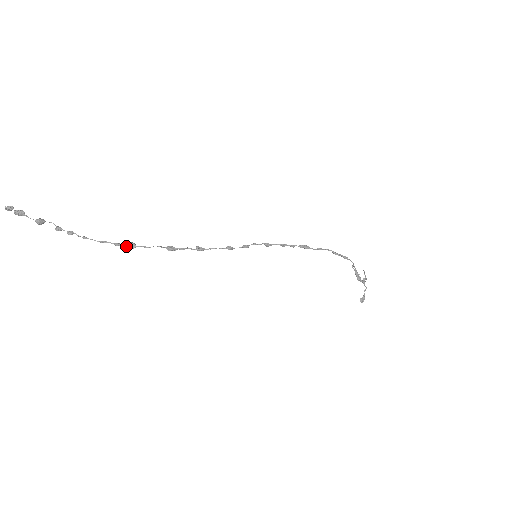
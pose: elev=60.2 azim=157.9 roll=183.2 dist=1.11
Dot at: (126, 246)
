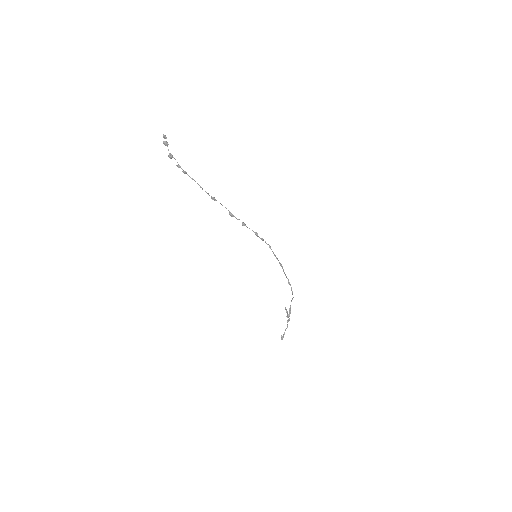
Dot at: (212, 197)
